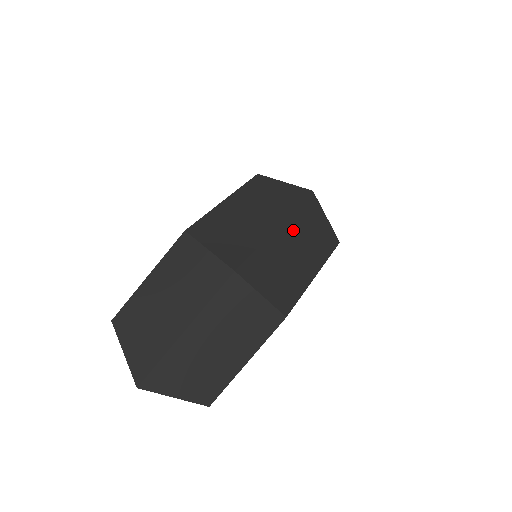
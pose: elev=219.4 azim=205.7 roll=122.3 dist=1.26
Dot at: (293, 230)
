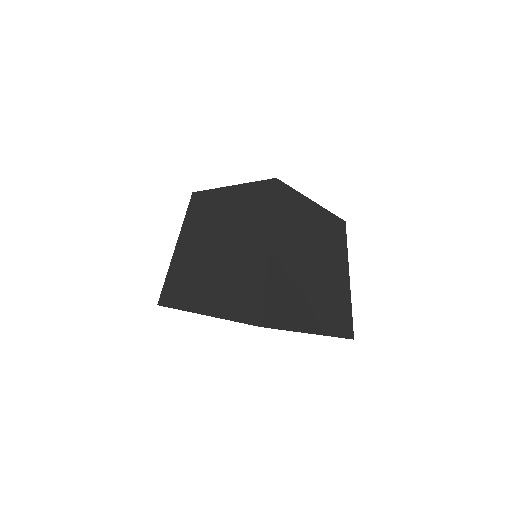
Dot at: occluded
